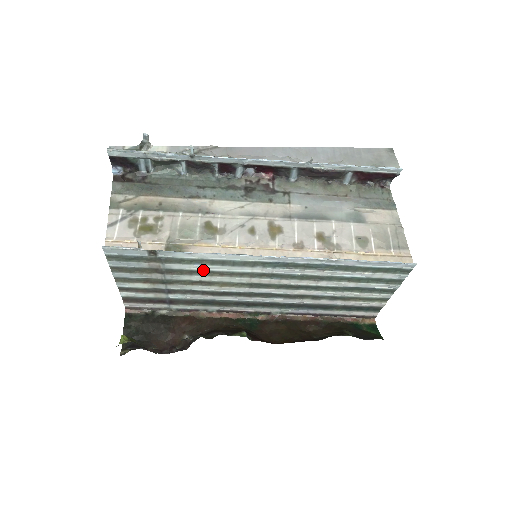
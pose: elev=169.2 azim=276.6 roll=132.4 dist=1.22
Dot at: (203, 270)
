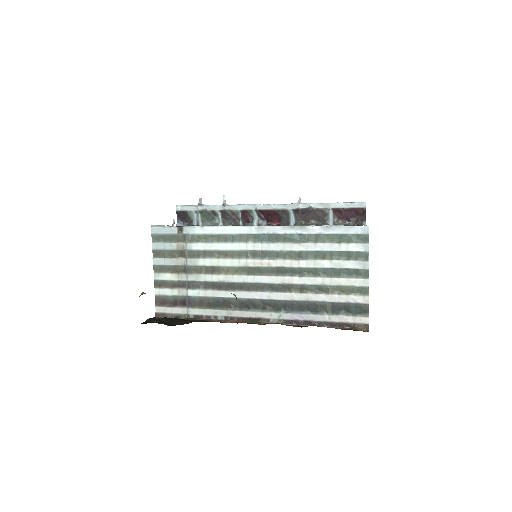
Dot at: (212, 250)
